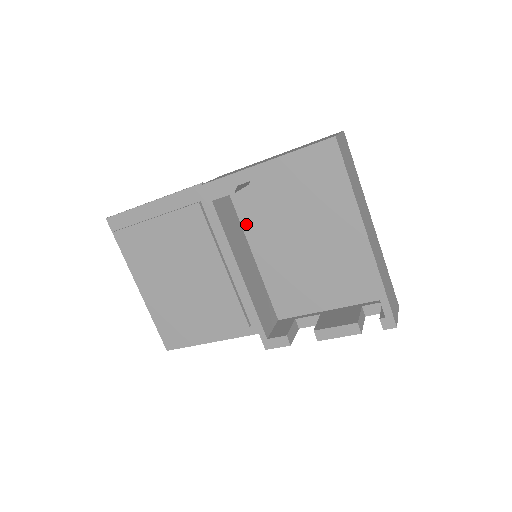
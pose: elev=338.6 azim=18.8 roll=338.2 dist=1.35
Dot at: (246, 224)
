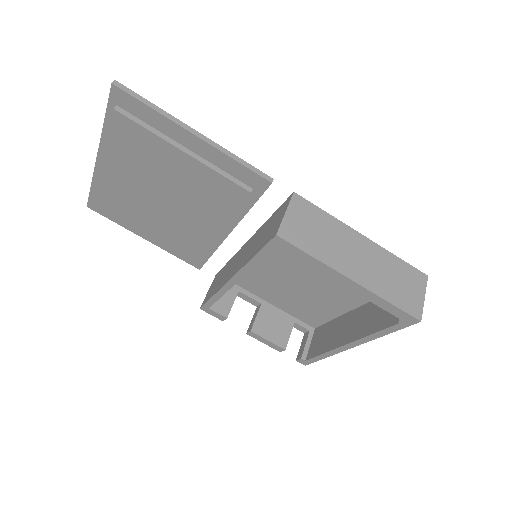
Dot at: occluded
